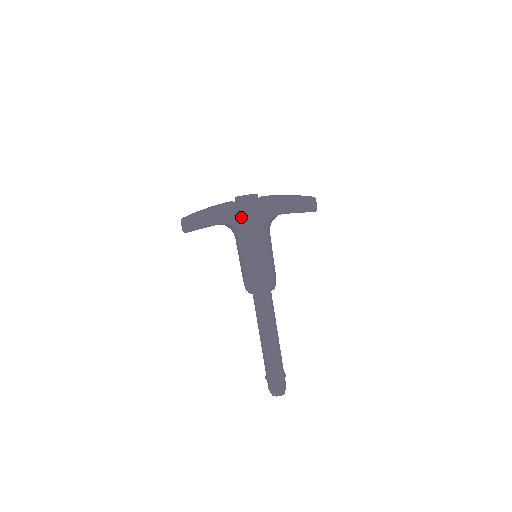
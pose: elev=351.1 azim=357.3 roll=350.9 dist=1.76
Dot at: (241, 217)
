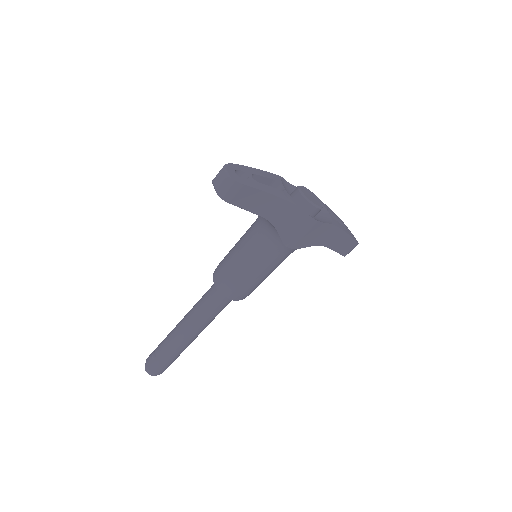
Dot at: (294, 229)
